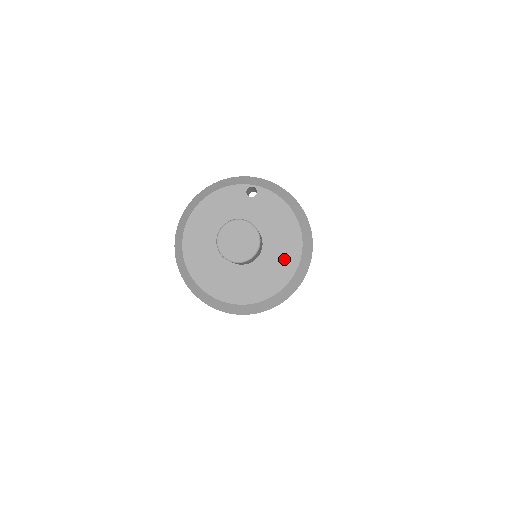
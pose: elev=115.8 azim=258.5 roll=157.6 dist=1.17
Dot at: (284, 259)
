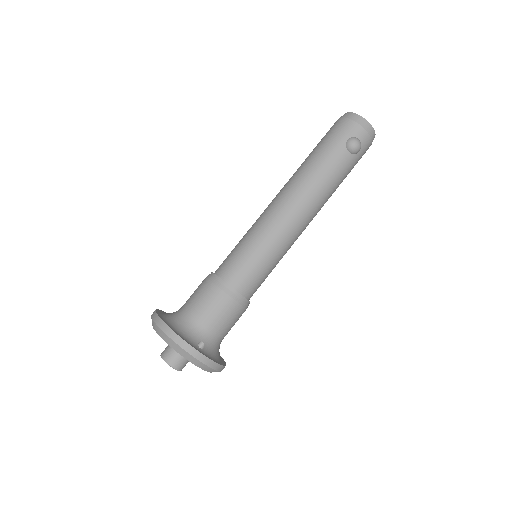
Dot at: occluded
